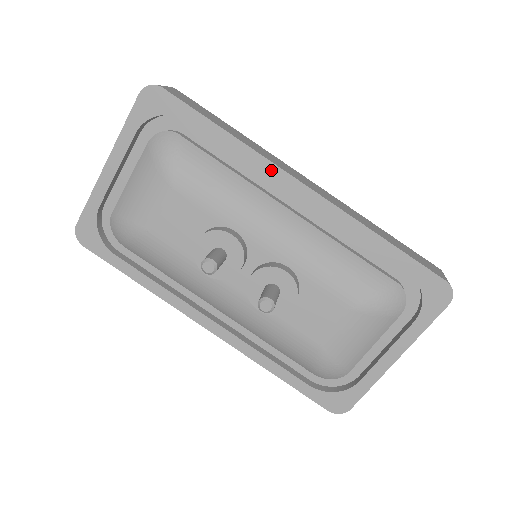
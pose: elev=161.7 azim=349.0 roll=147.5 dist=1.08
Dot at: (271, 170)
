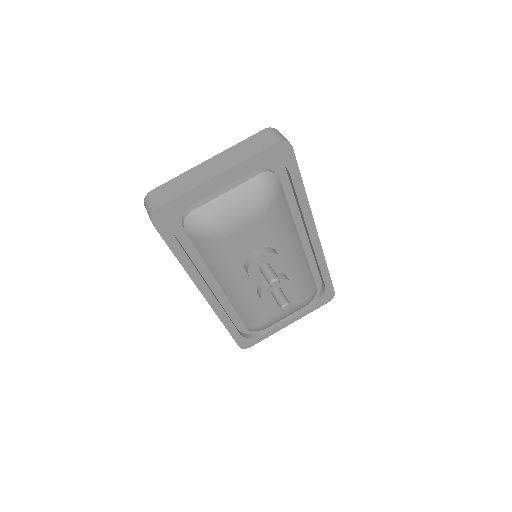
Dot at: (309, 220)
